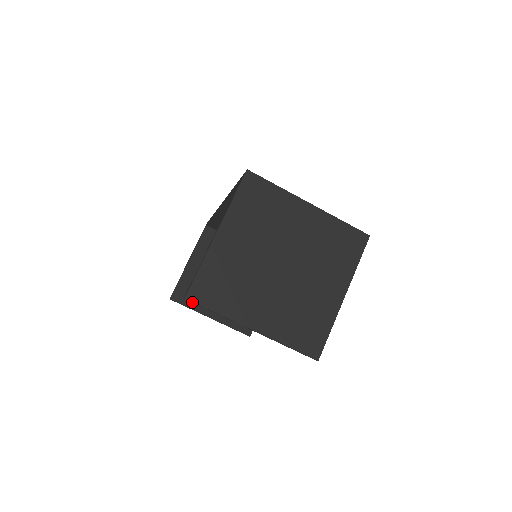
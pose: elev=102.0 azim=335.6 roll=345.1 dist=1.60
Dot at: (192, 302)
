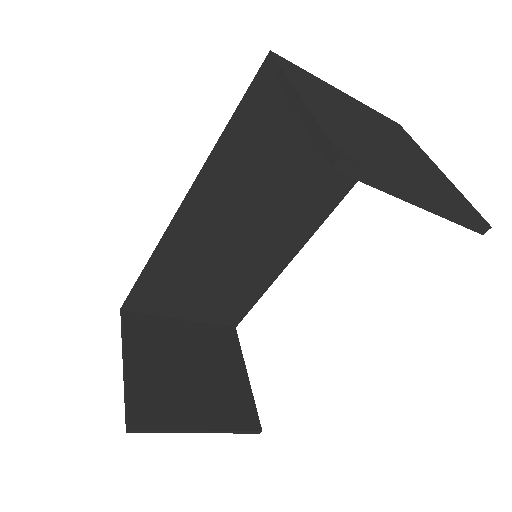
Dot at: (163, 419)
